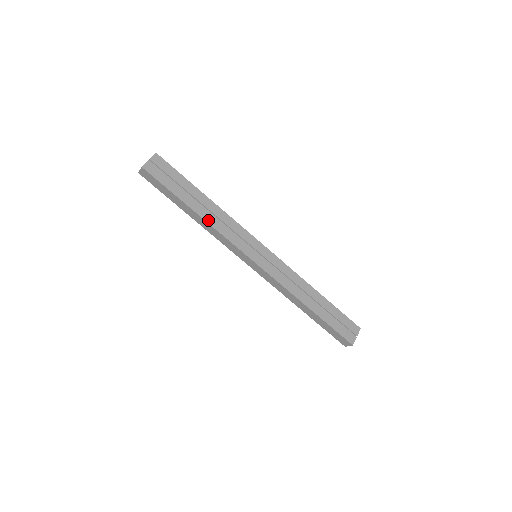
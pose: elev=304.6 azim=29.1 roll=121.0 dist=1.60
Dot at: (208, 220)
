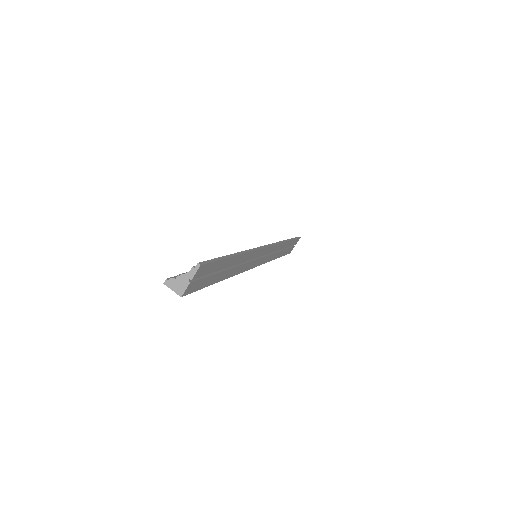
Dot at: (232, 275)
